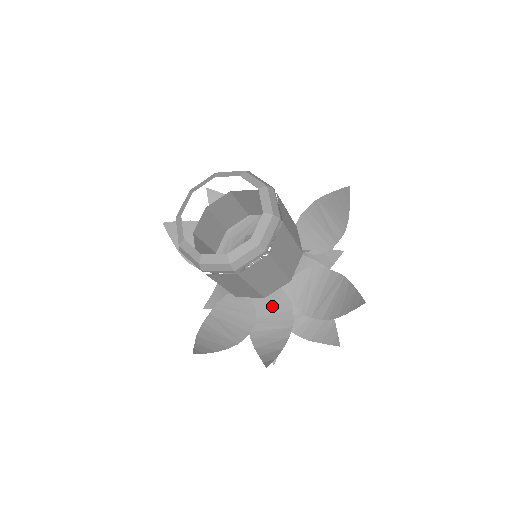
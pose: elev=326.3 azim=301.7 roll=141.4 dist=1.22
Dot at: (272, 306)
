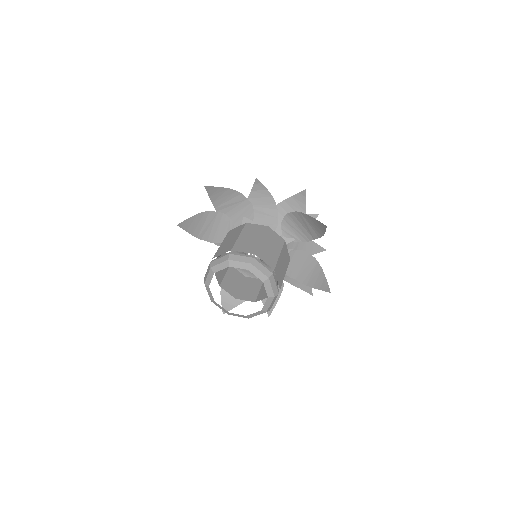
Dot at: occluded
